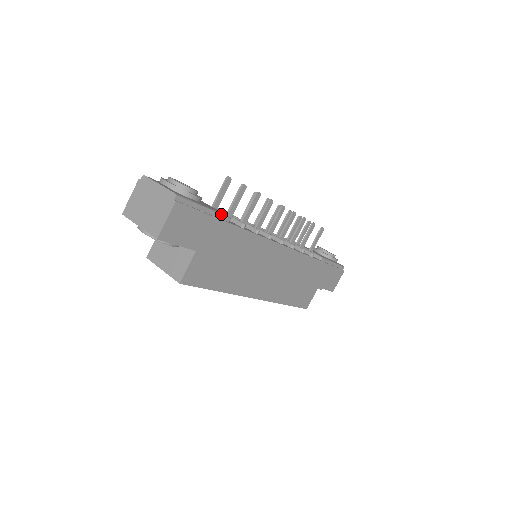
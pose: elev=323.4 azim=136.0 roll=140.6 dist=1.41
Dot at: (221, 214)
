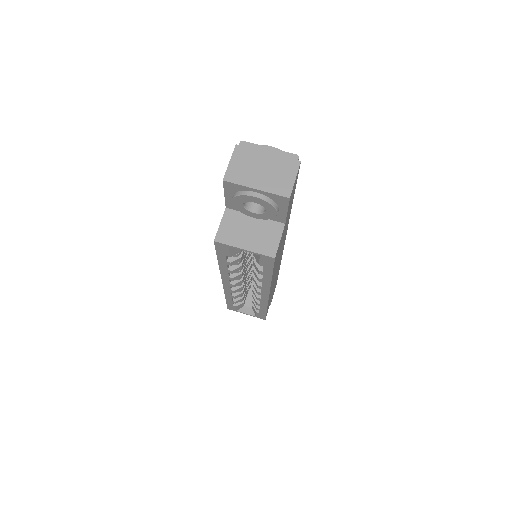
Dot at: occluded
